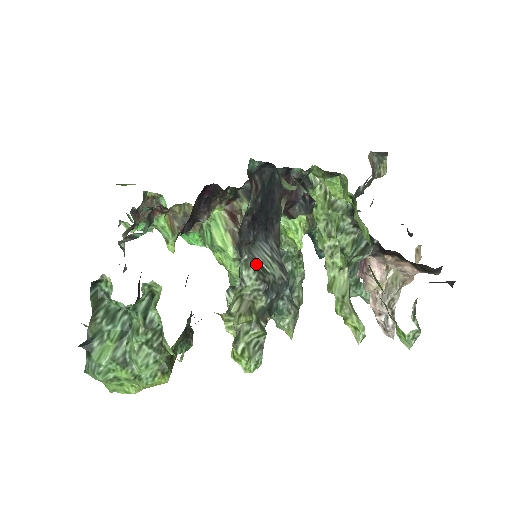
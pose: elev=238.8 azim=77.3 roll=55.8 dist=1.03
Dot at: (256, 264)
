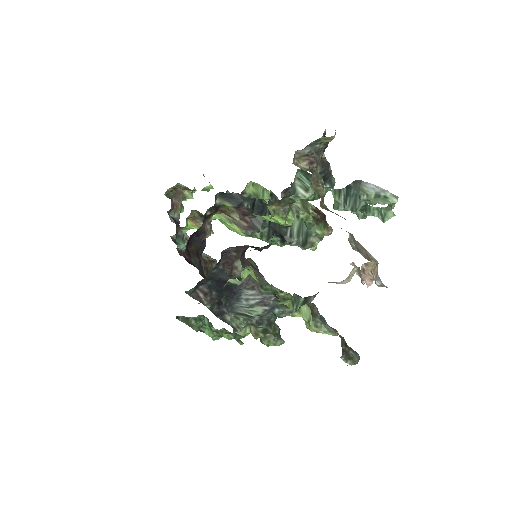
Dot at: (242, 315)
